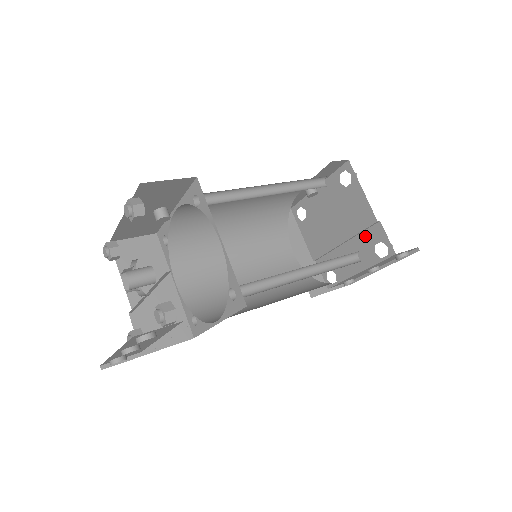
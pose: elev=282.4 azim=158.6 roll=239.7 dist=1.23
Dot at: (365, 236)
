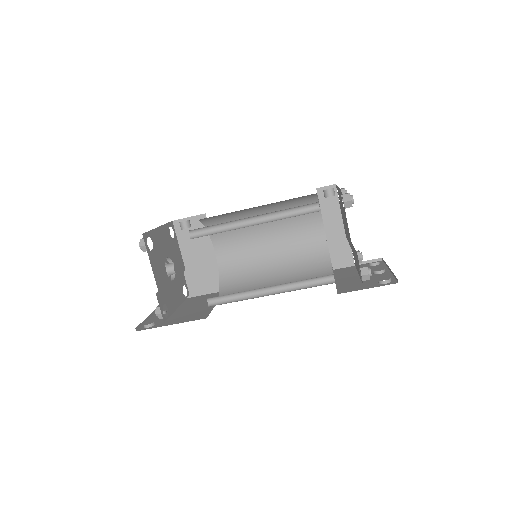
Dot at: occluded
